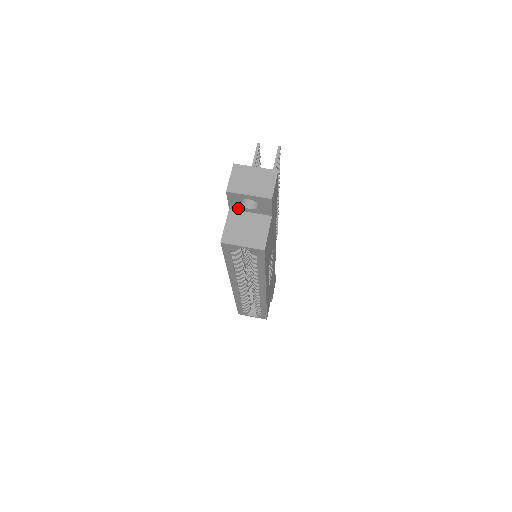
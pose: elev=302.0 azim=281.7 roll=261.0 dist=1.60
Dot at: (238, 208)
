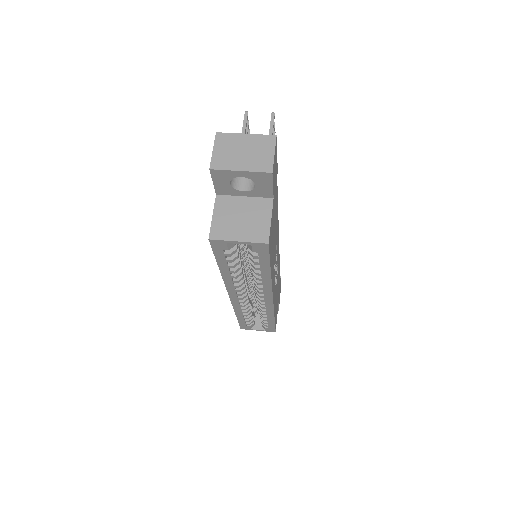
Dot at: (228, 192)
